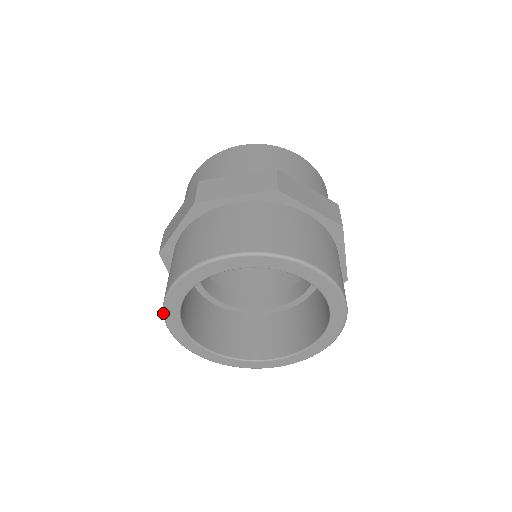
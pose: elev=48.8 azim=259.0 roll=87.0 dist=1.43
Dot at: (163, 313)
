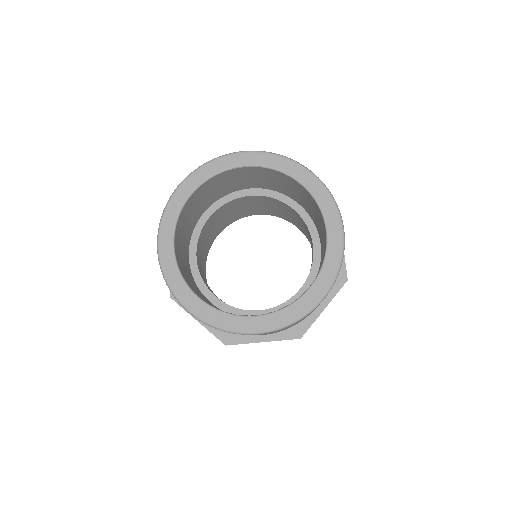
Dot at: (200, 166)
